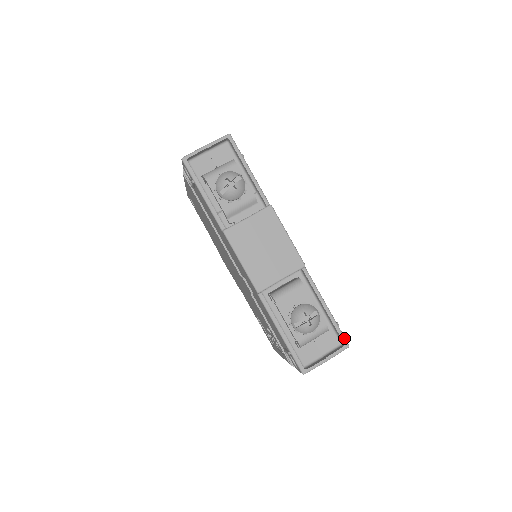
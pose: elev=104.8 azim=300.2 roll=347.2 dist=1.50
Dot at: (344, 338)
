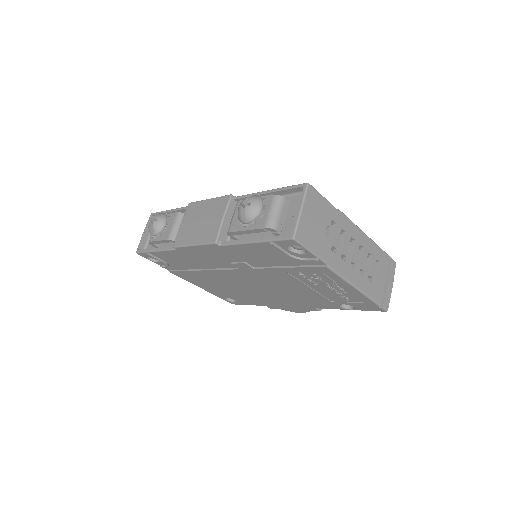
Dot at: (298, 185)
